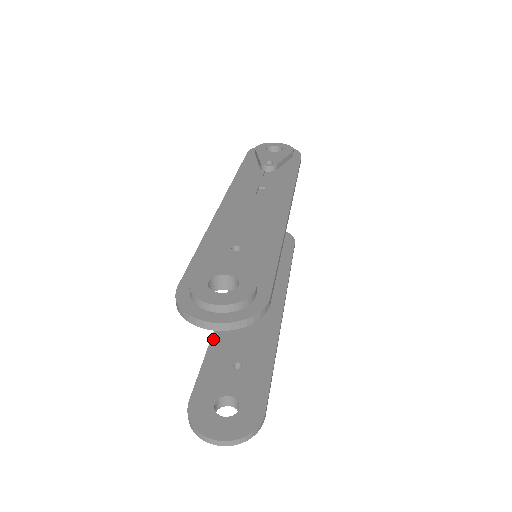
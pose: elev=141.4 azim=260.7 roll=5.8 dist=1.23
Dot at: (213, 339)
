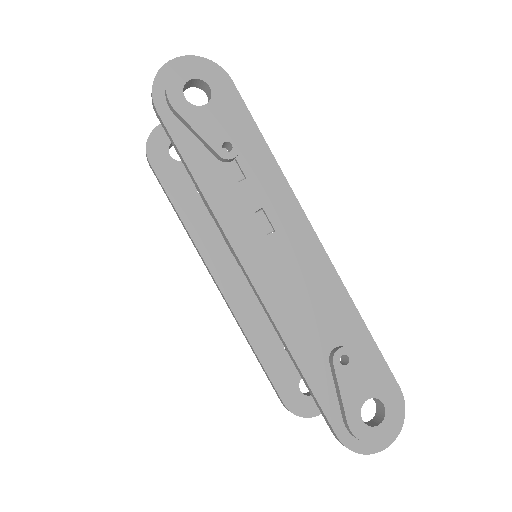
Dot at: (249, 337)
